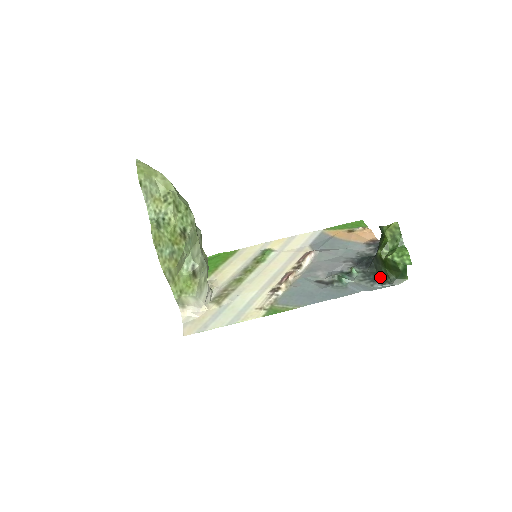
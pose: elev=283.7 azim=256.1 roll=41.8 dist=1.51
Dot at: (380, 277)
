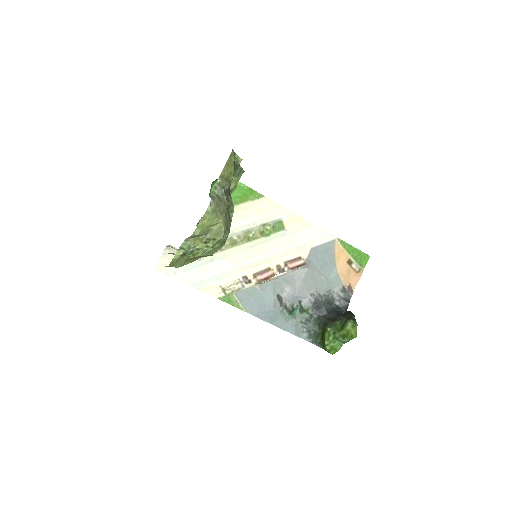
Dot at: (314, 331)
